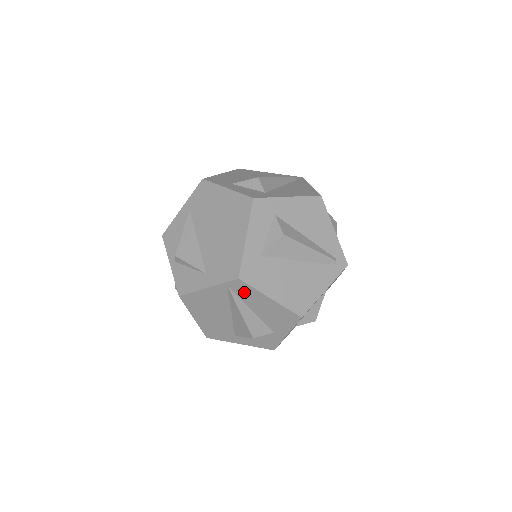
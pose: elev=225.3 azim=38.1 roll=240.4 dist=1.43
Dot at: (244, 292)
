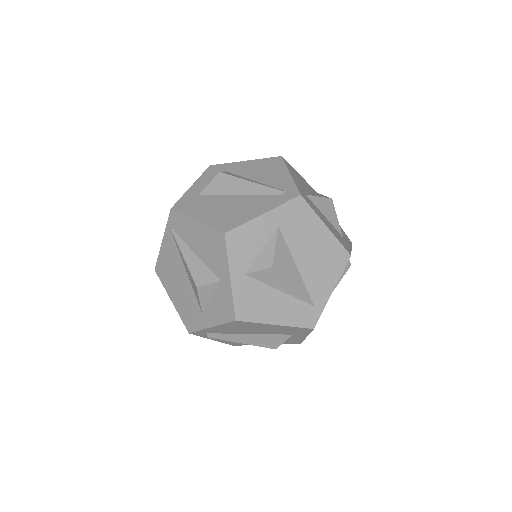
Dot at: (180, 226)
